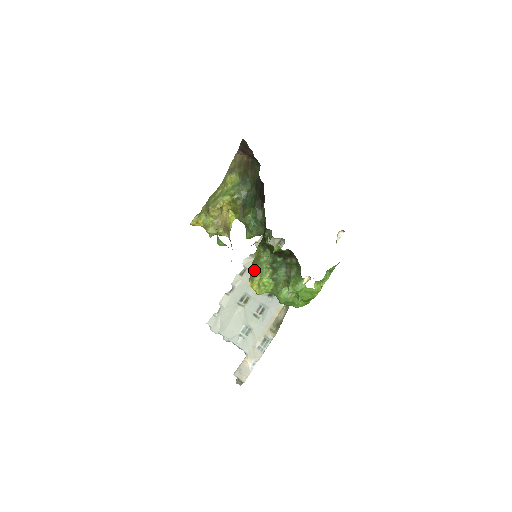
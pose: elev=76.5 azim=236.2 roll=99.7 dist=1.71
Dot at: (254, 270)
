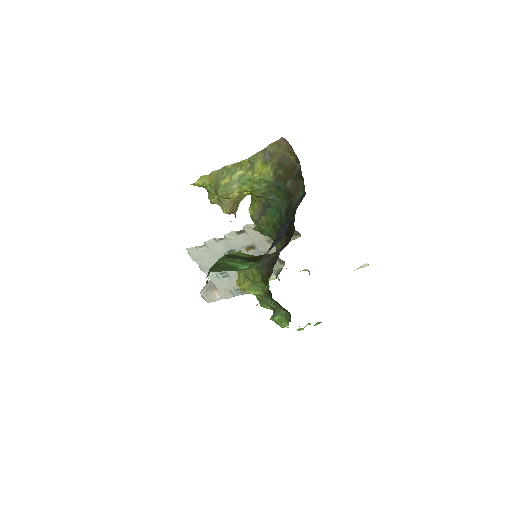
Dot at: (245, 278)
